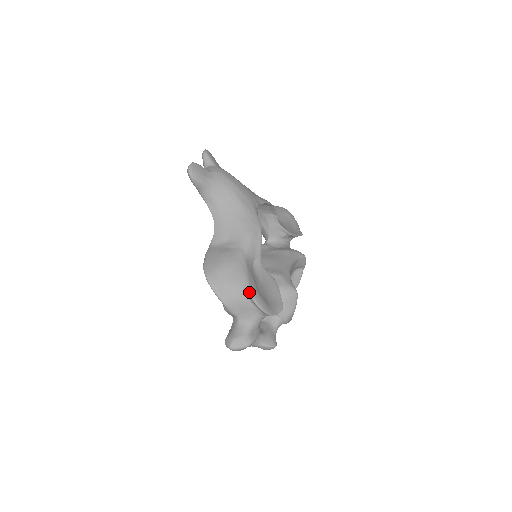
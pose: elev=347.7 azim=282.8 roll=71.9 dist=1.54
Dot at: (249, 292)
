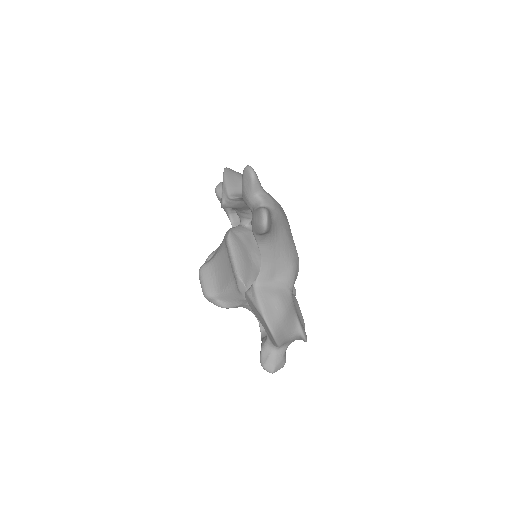
Dot at: (302, 333)
